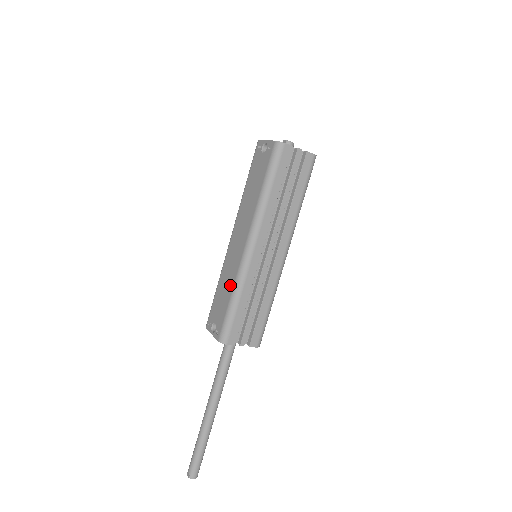
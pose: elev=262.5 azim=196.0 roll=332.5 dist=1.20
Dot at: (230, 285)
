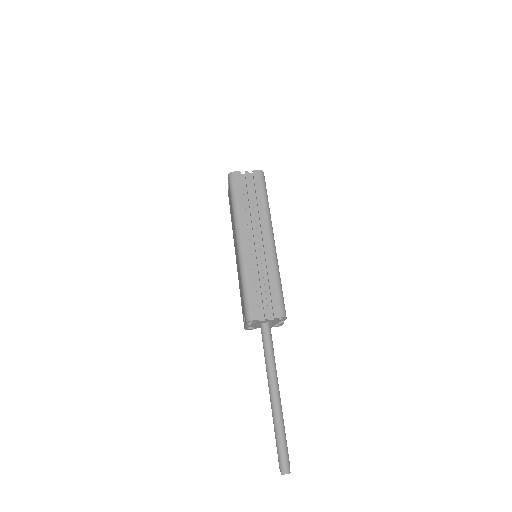
Dot at: (240, 279)
